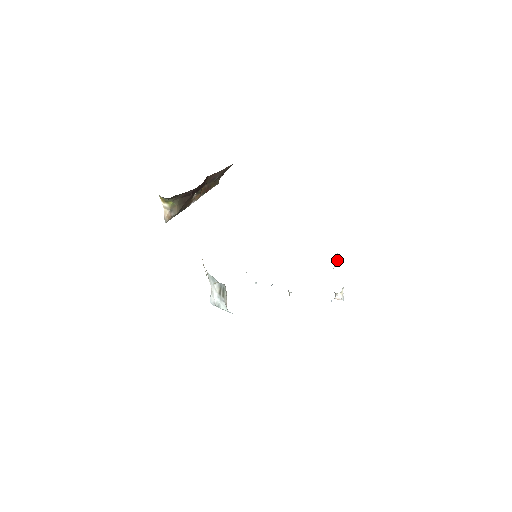
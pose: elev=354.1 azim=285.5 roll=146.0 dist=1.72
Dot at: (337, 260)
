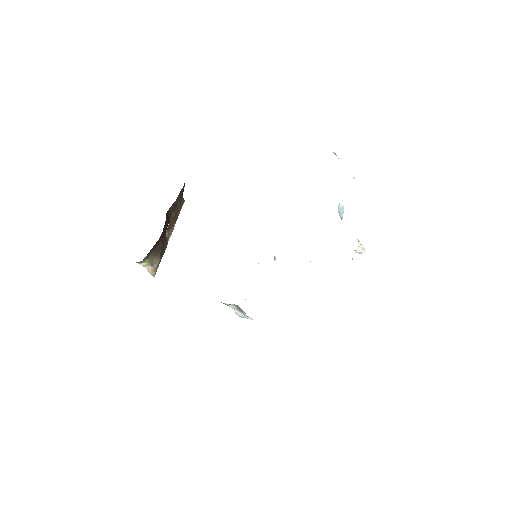
Dot at: (342, 210)
